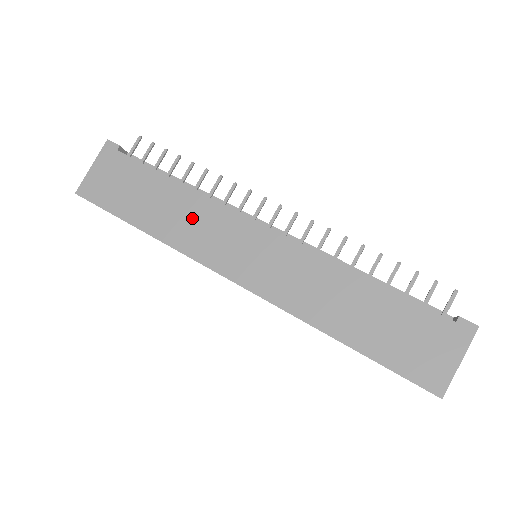
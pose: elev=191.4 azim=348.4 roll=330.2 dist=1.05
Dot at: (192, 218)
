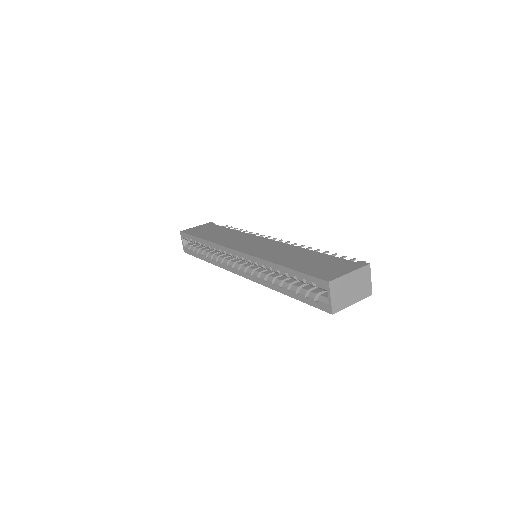
Dot at: (232, 237)
